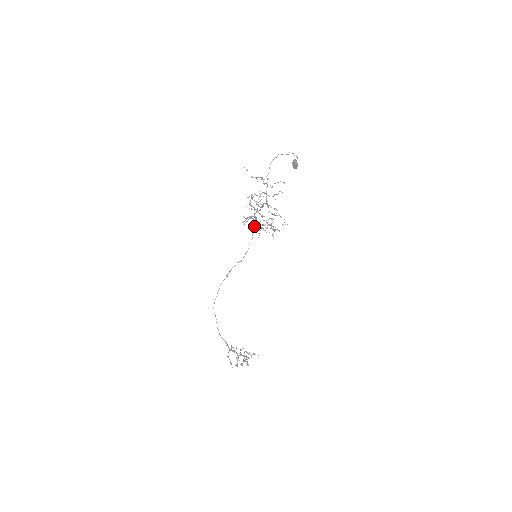
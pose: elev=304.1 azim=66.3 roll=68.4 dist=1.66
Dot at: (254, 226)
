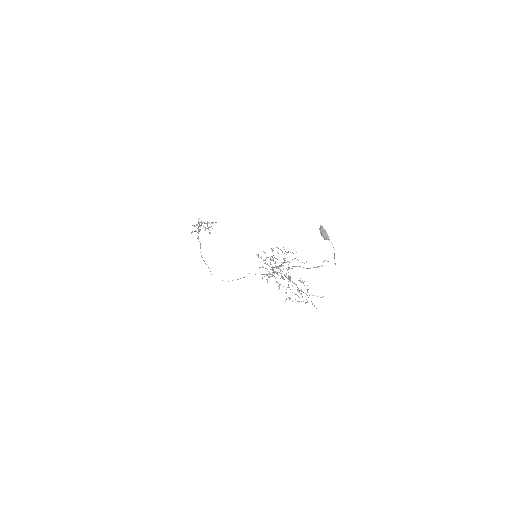
Dot at: occluded
